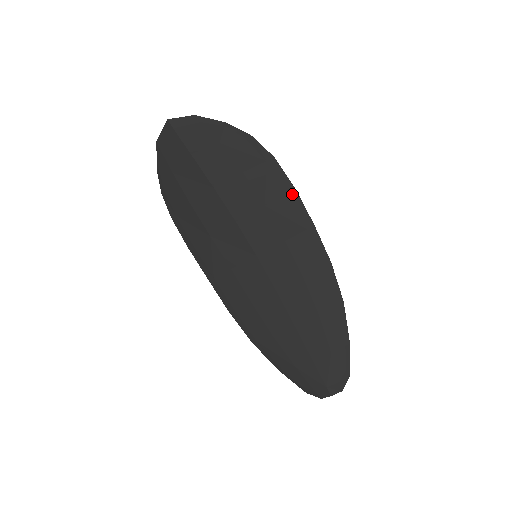
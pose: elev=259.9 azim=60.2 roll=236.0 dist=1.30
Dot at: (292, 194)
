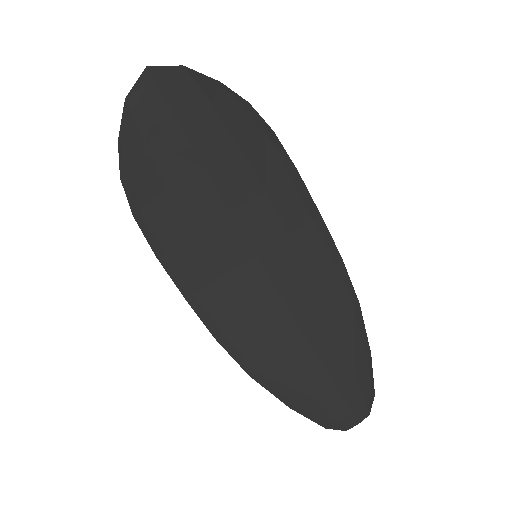
Dot at: (295, 176)
